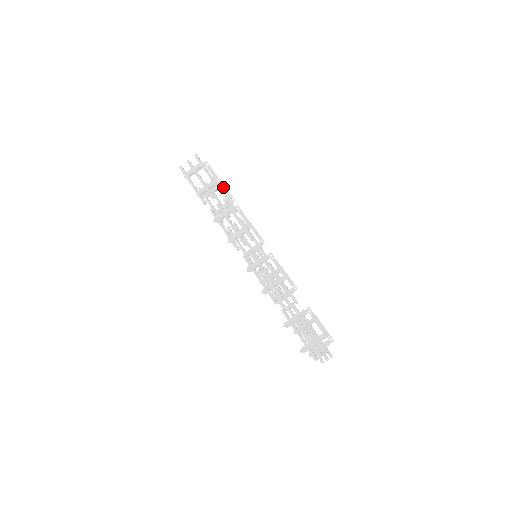
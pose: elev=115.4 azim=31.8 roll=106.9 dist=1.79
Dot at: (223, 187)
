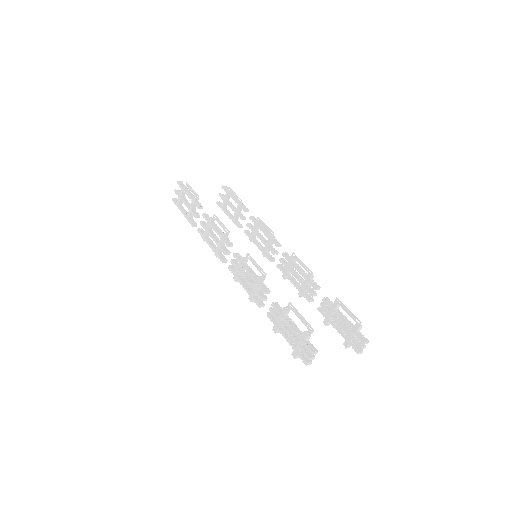
Dot at: (230, 192)
